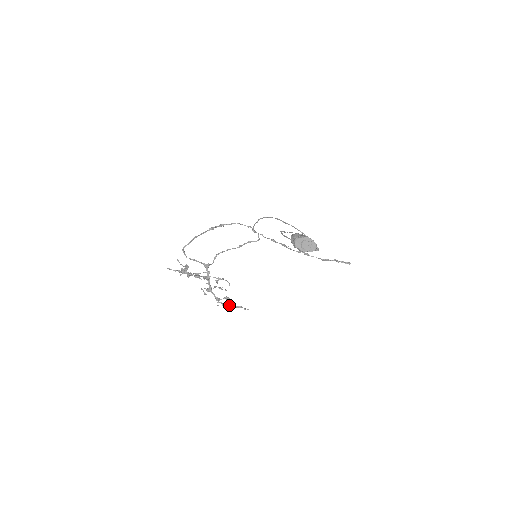
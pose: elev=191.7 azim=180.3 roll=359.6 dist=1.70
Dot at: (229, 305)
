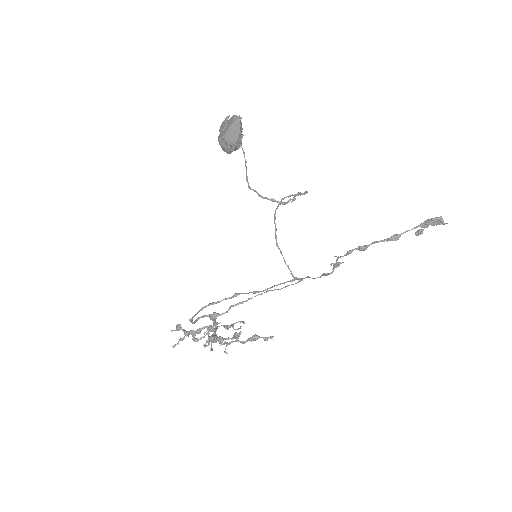
Dot at: occluded
